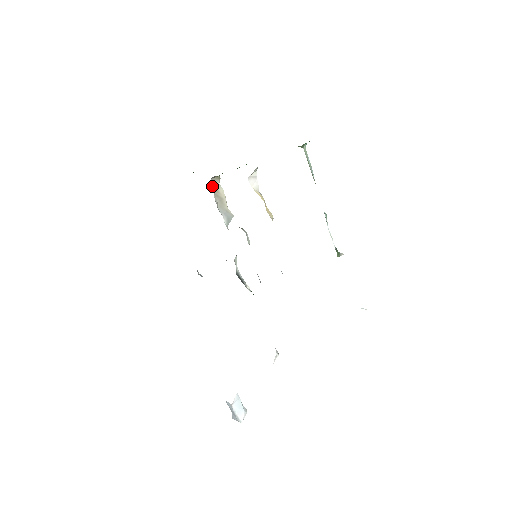
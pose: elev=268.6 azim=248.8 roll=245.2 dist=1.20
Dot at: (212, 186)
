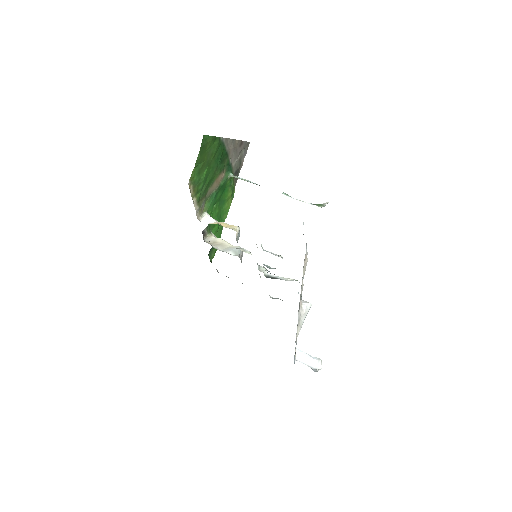
Dot at: (210, 243)
